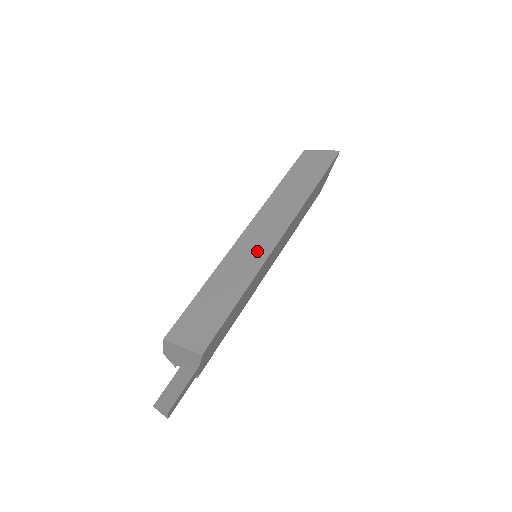
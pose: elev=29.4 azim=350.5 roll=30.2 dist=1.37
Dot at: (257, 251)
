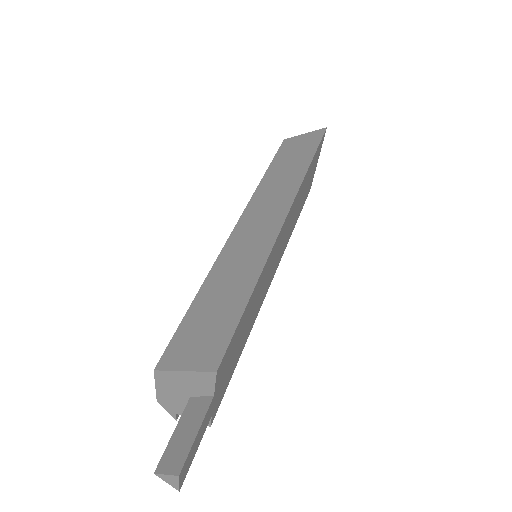
Dot at: (259, 238)
